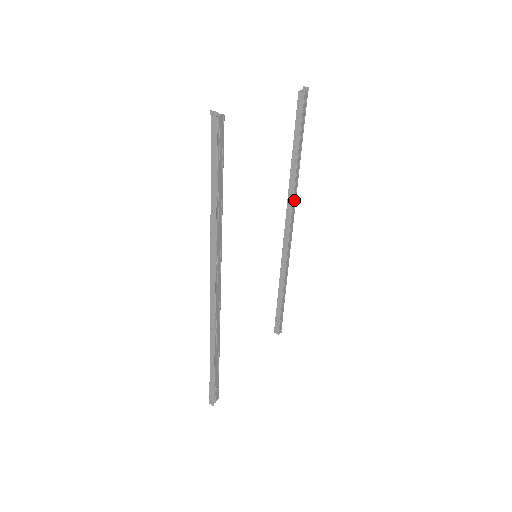
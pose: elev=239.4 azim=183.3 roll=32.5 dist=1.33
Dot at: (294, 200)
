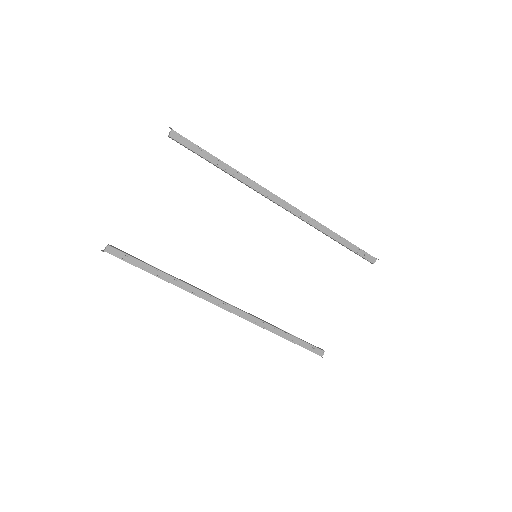
Dot at: (258, 188)
